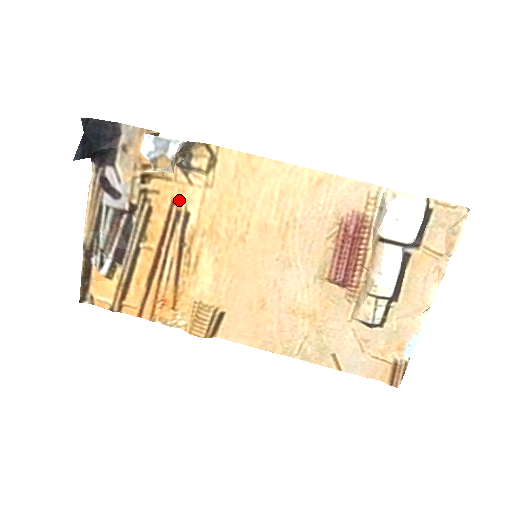
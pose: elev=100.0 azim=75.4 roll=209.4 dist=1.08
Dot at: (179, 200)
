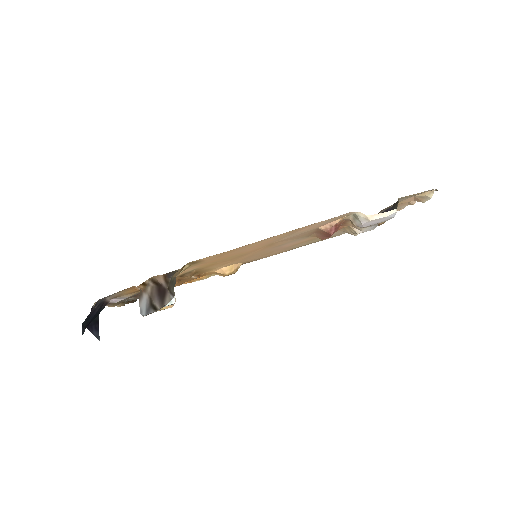
Dot at: occluded
